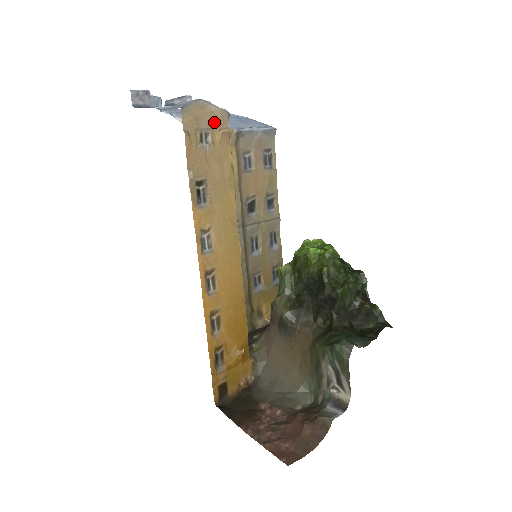
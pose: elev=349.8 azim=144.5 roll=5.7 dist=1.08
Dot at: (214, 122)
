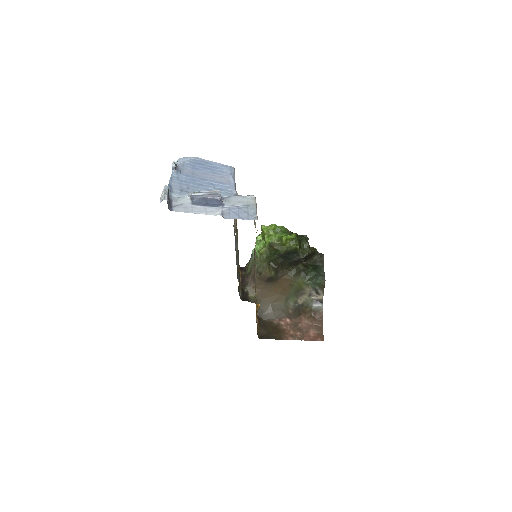
Dot at: occluded
